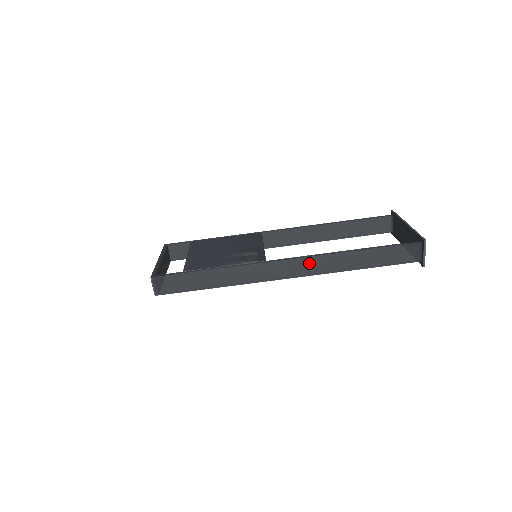
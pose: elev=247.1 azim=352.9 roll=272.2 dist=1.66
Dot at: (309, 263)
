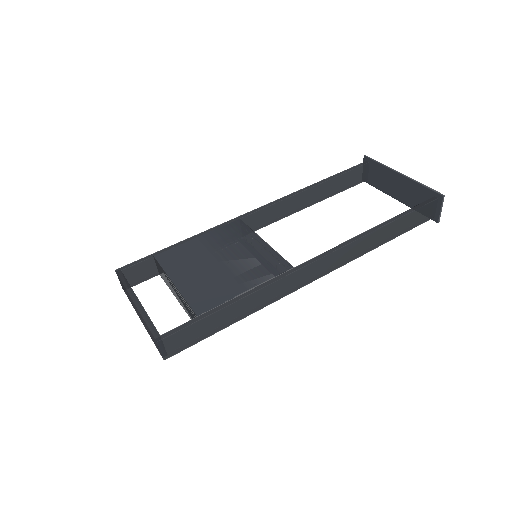
Dot at: (339, 255)
